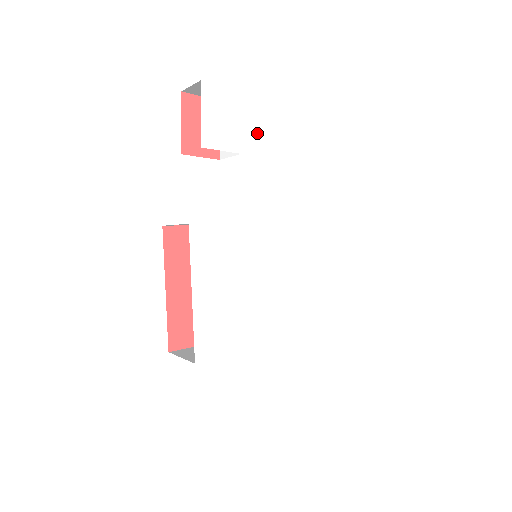
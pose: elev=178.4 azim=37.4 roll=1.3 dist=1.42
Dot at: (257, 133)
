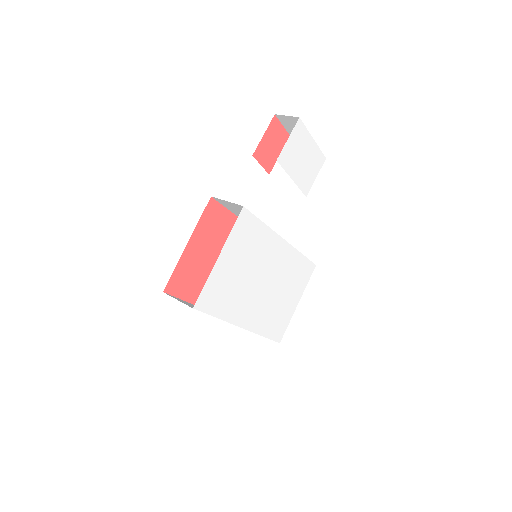
Dot at: (307, 173)
